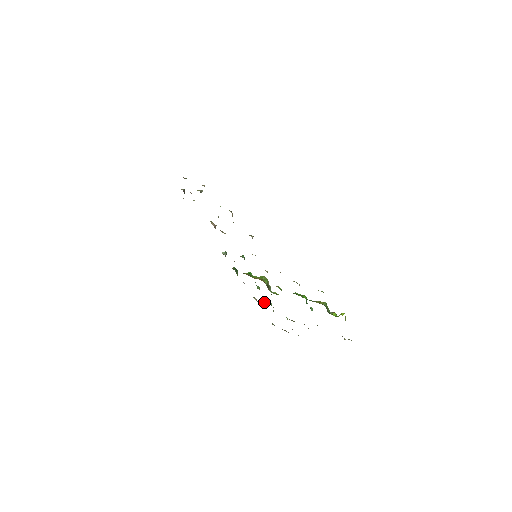
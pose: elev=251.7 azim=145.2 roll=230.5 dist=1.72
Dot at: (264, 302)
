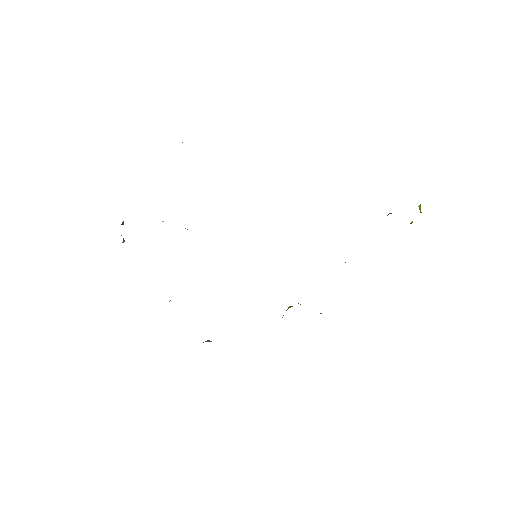
Dot at: occluded
